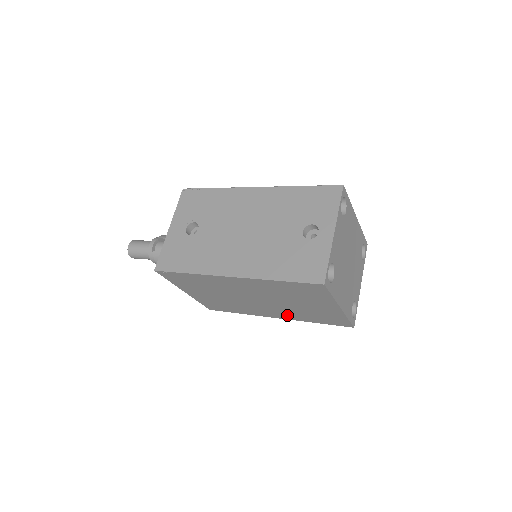
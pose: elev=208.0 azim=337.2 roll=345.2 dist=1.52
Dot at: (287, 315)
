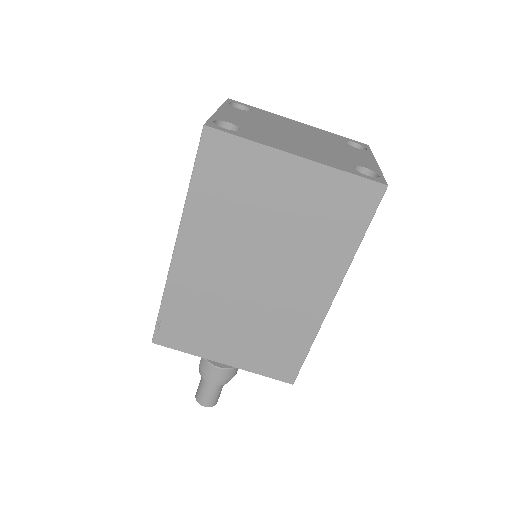
Dot at: (322, 270)
